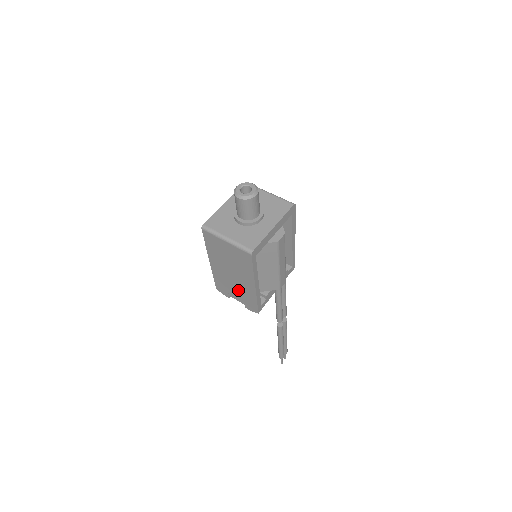
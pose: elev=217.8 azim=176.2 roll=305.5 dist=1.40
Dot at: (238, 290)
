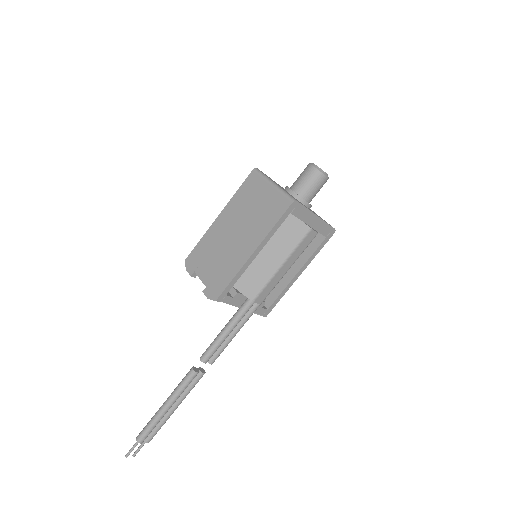
Dot at: (219, 260)
